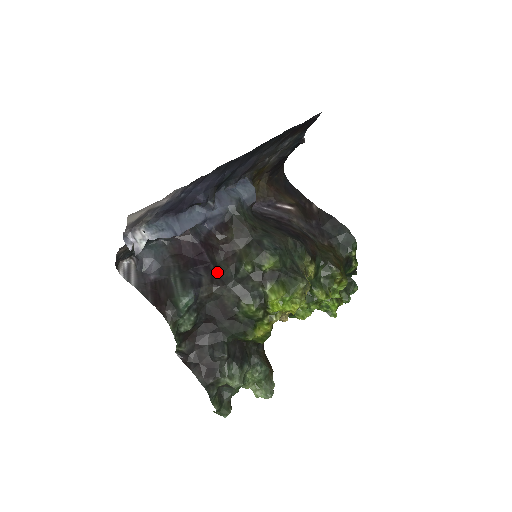
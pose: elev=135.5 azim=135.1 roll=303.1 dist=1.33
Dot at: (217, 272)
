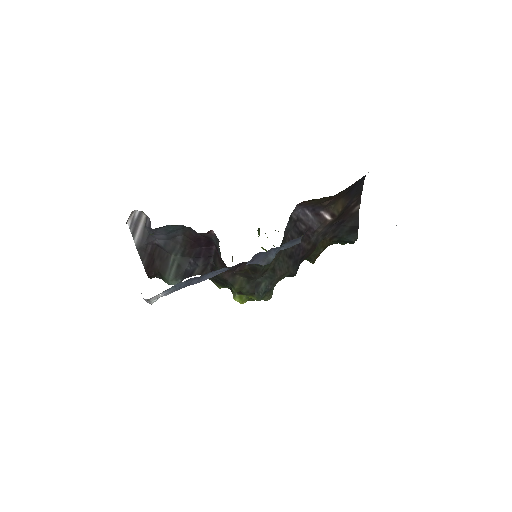
Dot at: (212, 268)
